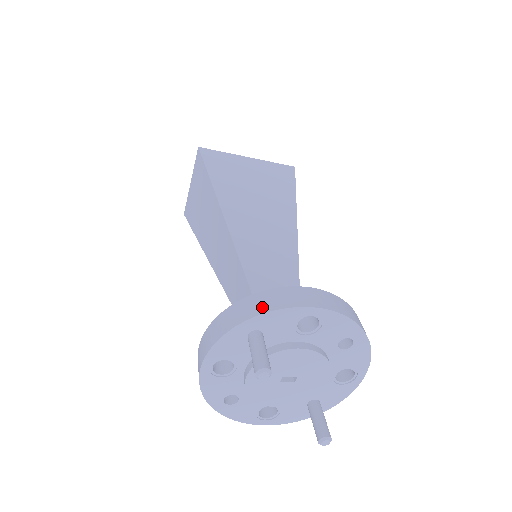
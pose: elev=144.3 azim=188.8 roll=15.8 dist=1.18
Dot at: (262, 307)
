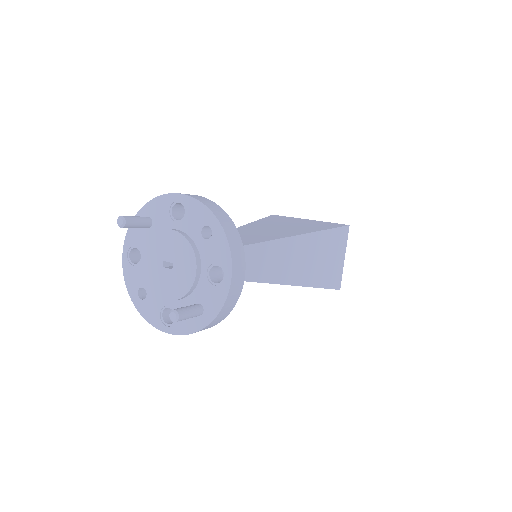
Dot at: occluded
